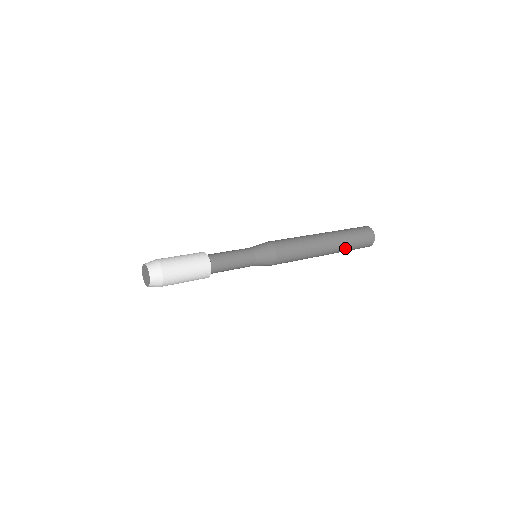
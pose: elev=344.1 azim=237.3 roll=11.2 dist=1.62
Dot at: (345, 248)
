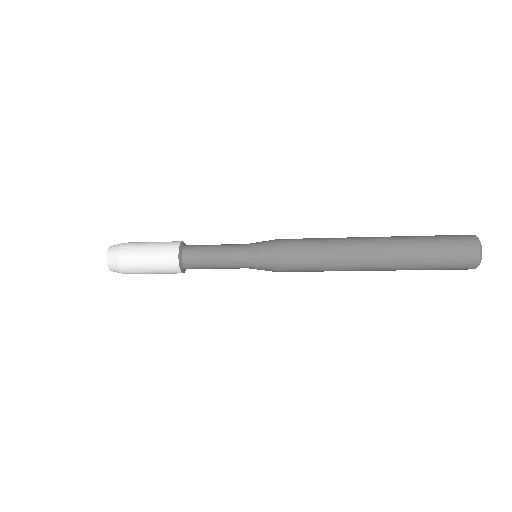
Dot at: (411, 265)
